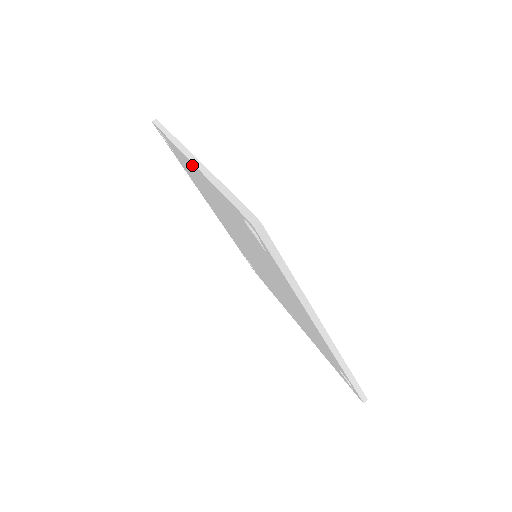
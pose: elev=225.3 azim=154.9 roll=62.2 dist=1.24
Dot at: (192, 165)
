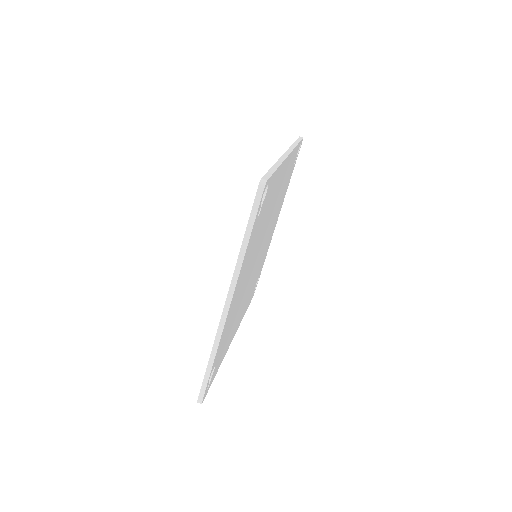
Dot at: occluded
